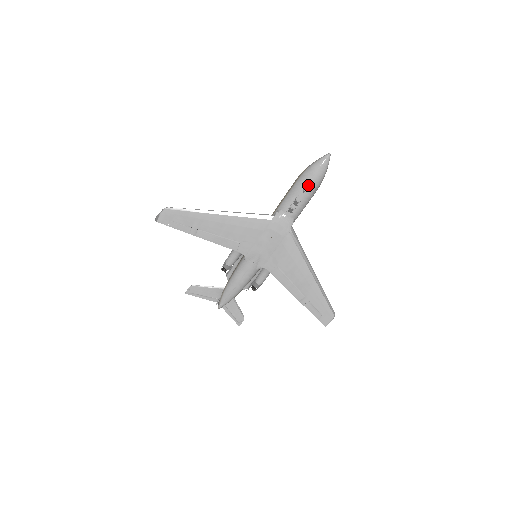
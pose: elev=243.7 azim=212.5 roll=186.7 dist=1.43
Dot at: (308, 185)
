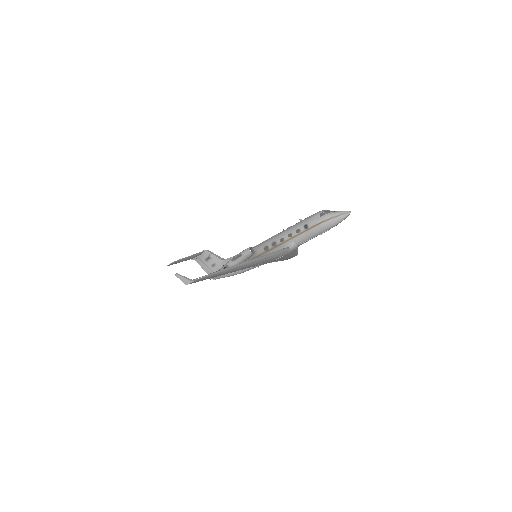
Dot at: occluded
